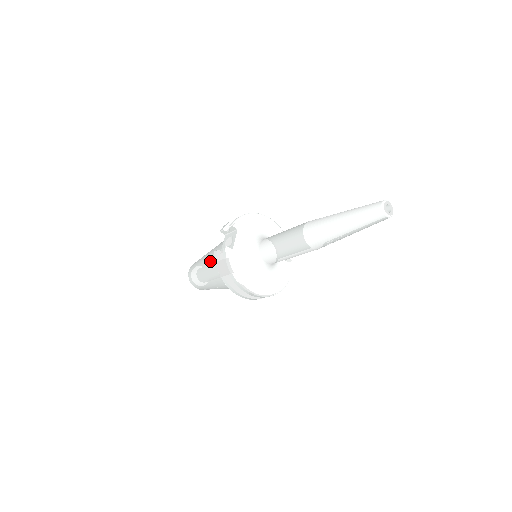
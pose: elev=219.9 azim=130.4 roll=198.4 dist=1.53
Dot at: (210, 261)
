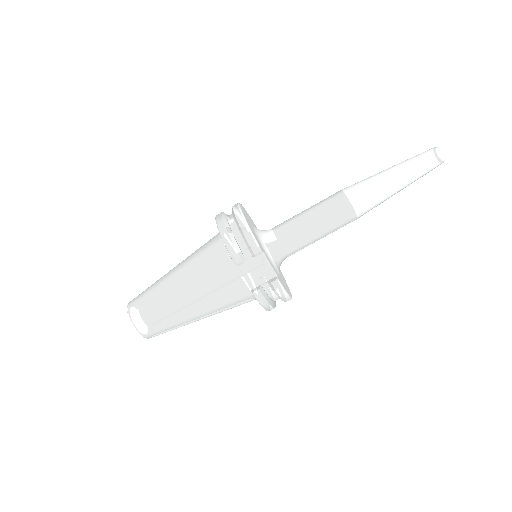
Dot at: (209, 302)
